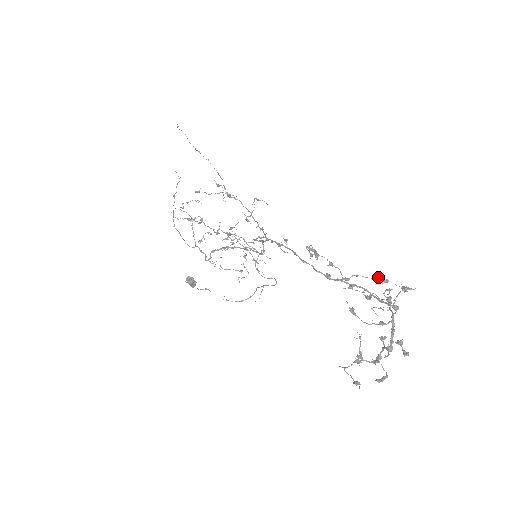
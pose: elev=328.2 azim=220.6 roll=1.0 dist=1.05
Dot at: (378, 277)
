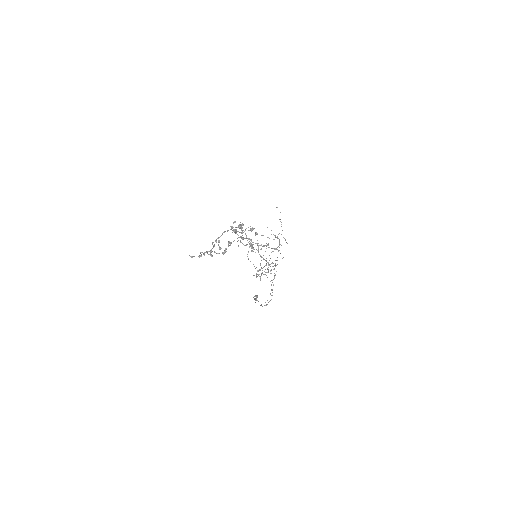
Dot at: (252, 230)
